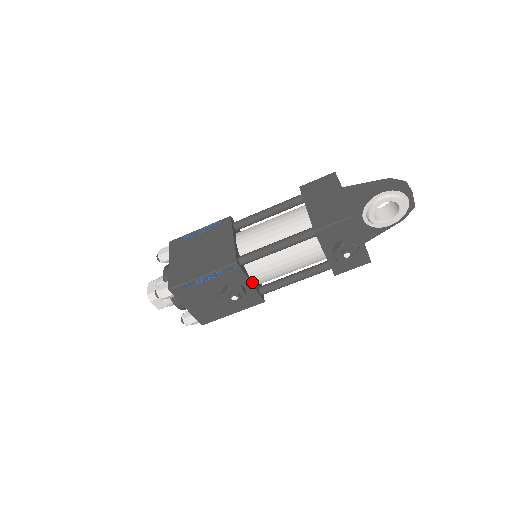
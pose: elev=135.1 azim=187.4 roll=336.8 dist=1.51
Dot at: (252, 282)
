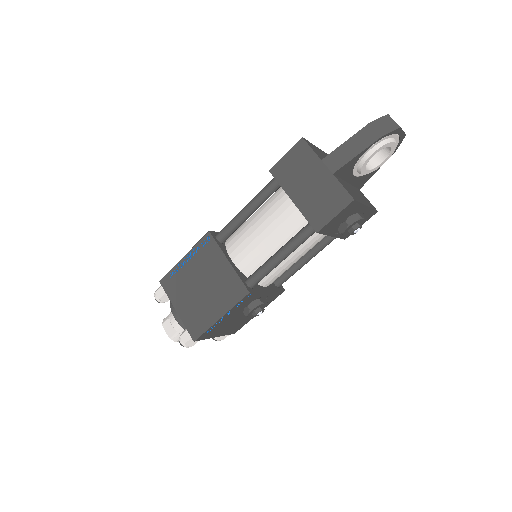
Dot at: (267, 288)
